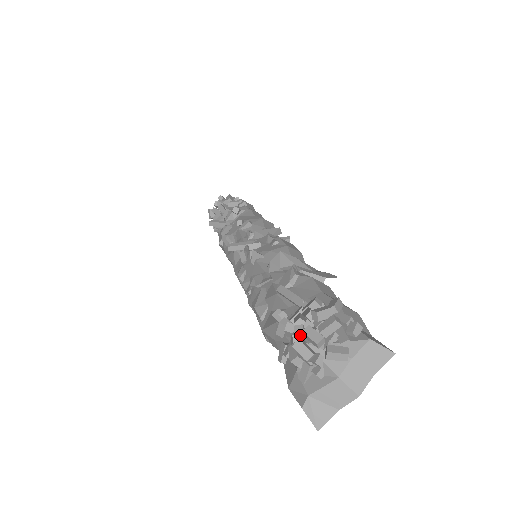
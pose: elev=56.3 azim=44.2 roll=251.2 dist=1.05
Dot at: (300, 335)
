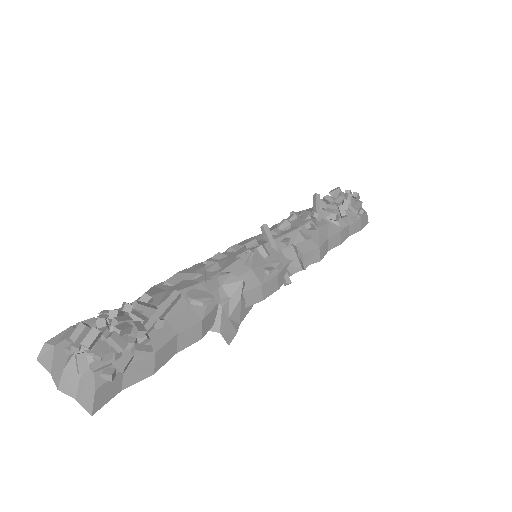
Dot at: (98, 326)
